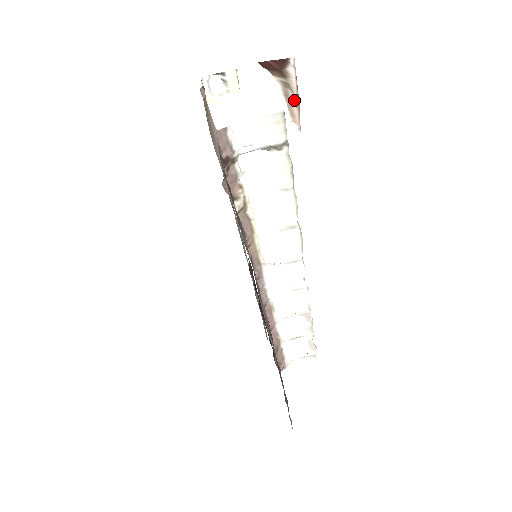
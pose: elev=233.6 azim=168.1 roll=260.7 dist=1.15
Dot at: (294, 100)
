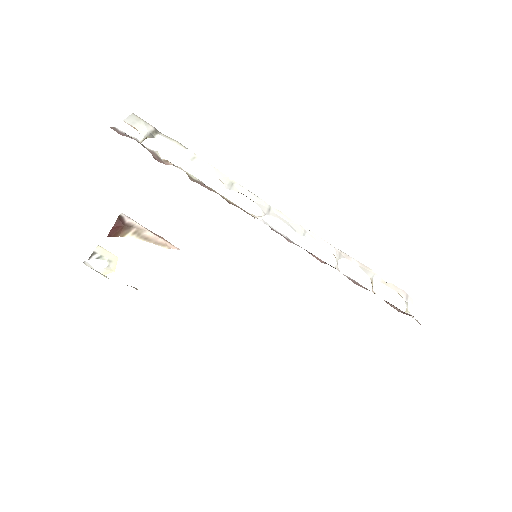
Dot at: (153, 236)
